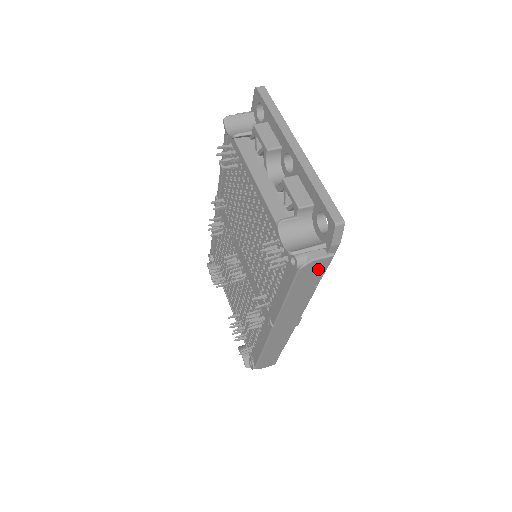
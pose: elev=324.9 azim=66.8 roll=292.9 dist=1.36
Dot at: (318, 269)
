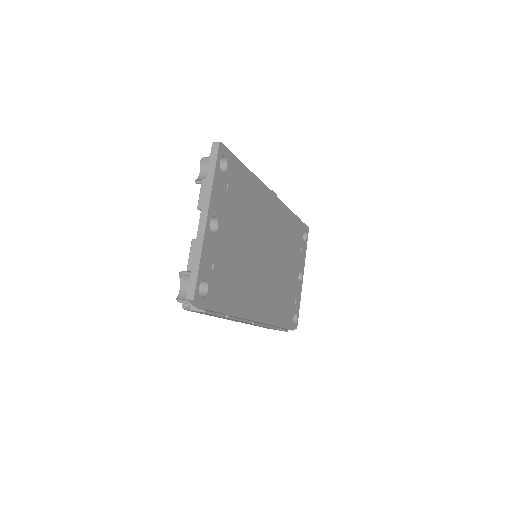
Dot at: (206, 313)
